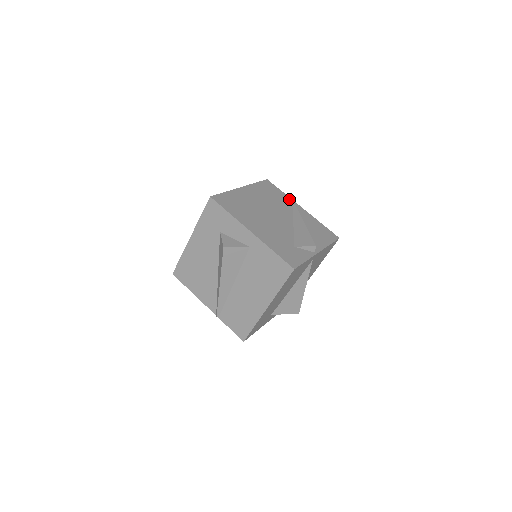
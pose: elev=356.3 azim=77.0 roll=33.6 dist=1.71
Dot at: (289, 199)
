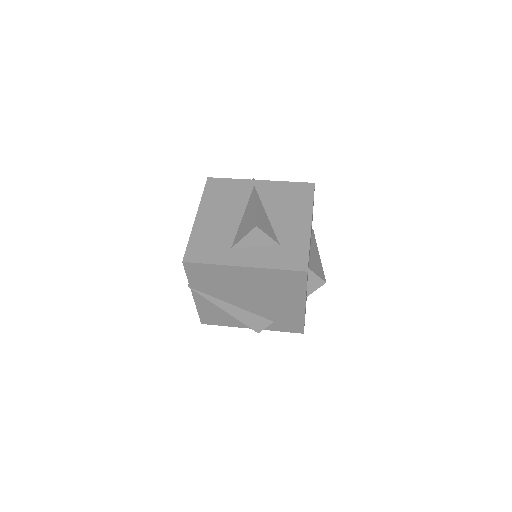
Dot at: occluded
